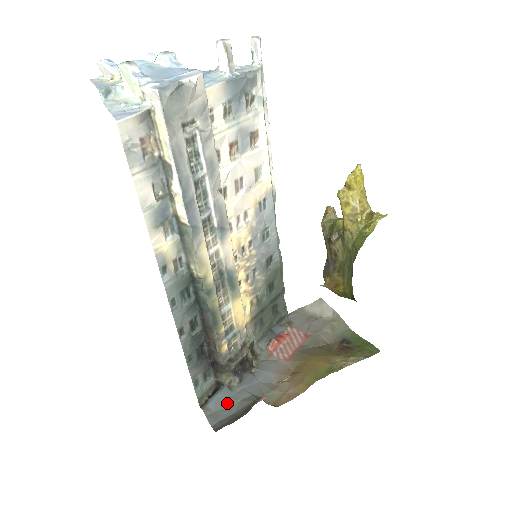
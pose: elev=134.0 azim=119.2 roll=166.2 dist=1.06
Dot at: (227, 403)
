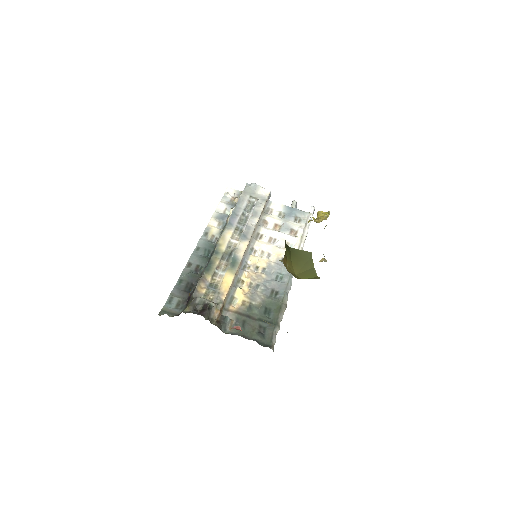
Dot at: occluded
